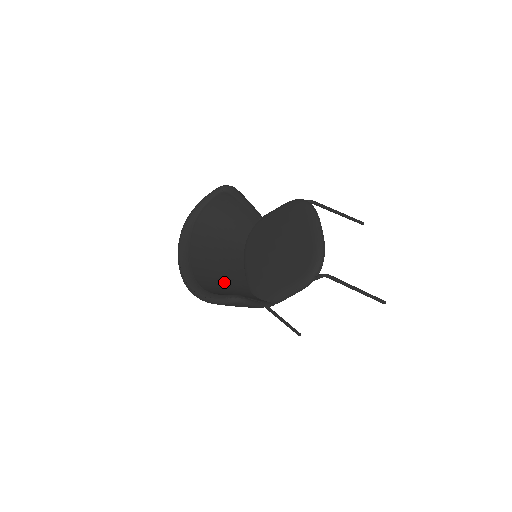
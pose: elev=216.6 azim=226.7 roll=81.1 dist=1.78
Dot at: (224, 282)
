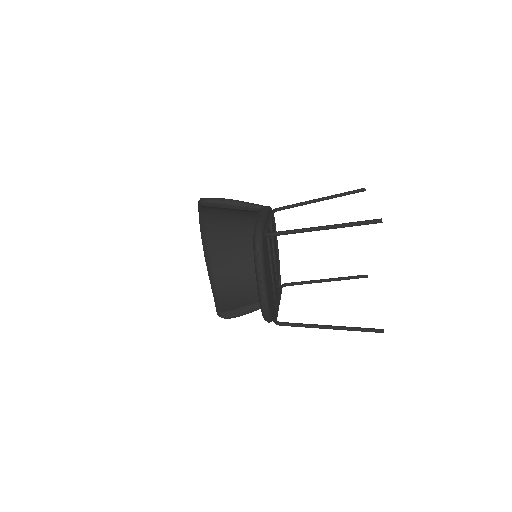
Dot at: (242, 269)
